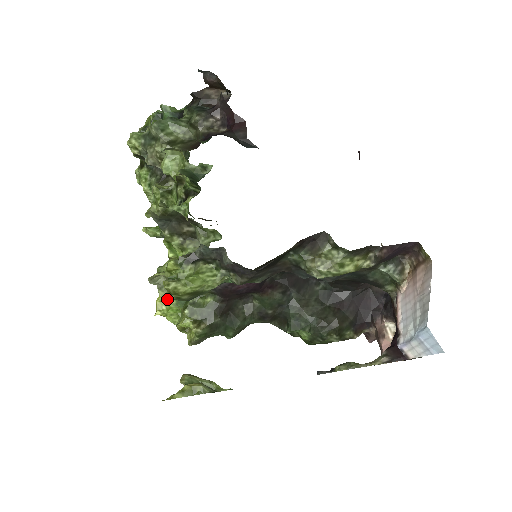
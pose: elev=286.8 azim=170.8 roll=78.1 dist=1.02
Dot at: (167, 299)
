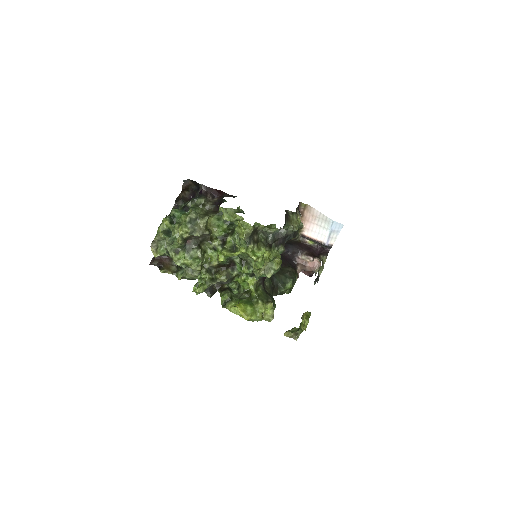
Dot at: (245, 308)
